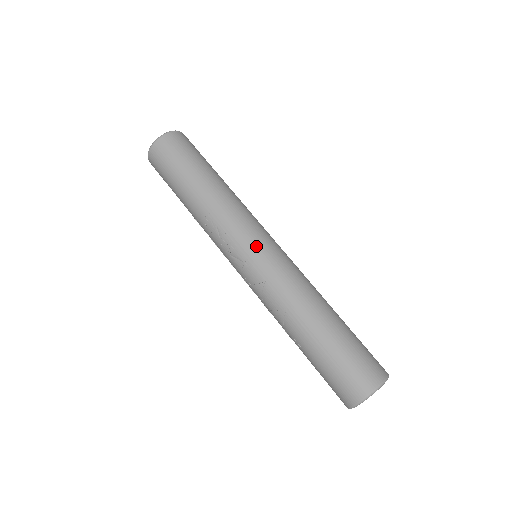
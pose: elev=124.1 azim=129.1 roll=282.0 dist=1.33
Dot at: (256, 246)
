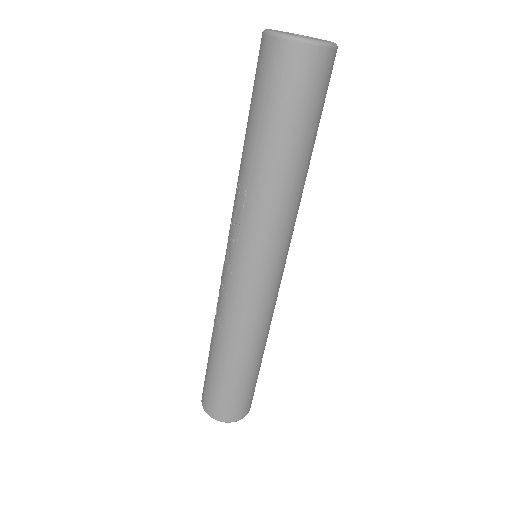
Dot at: (250, 269)
